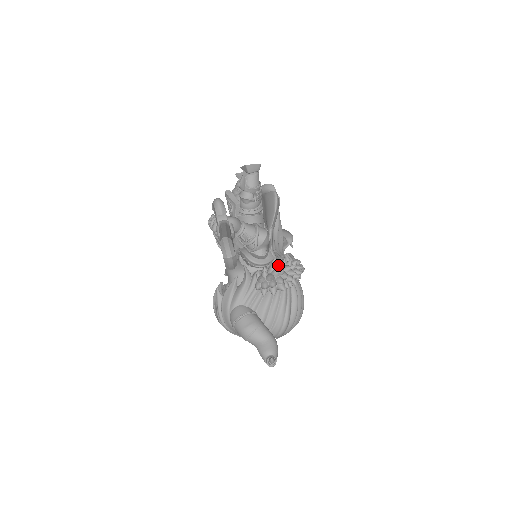
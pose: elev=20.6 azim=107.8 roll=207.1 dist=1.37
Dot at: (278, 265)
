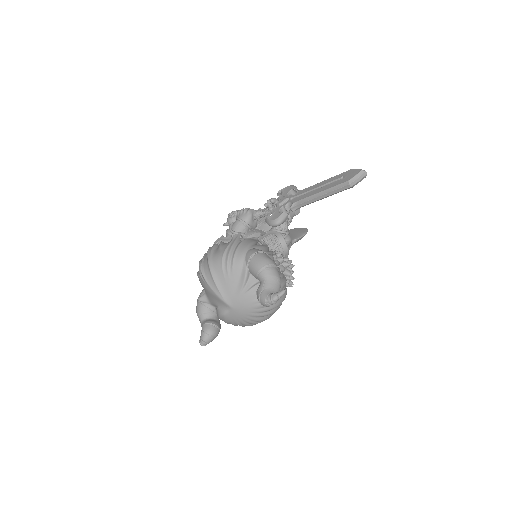
Dot at: occluded
